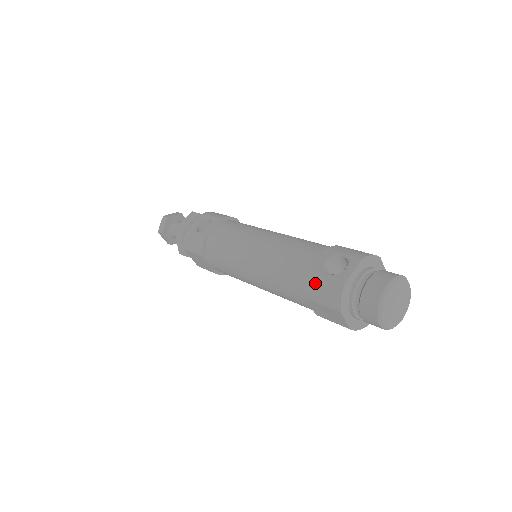
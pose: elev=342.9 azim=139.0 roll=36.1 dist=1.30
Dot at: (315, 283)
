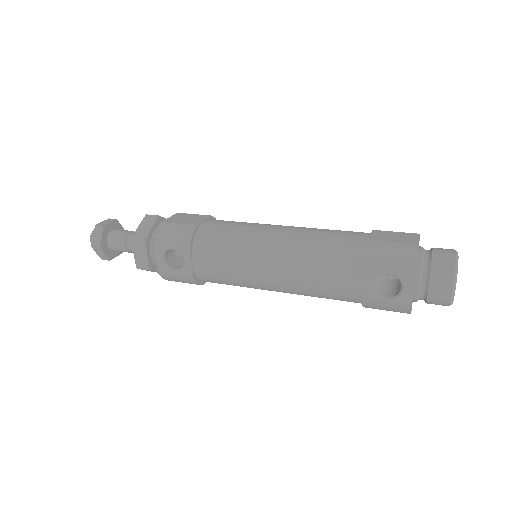
Dot at: (374, 306)
